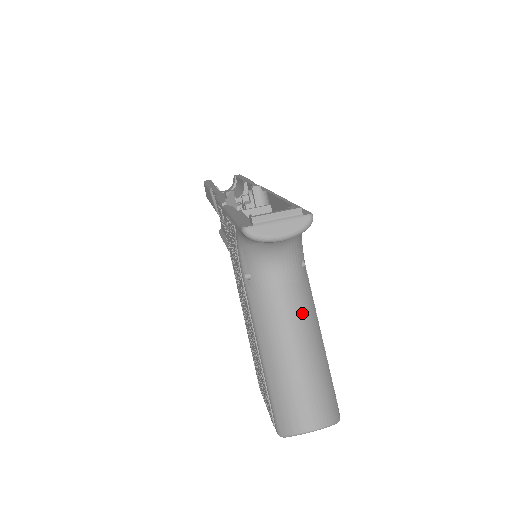
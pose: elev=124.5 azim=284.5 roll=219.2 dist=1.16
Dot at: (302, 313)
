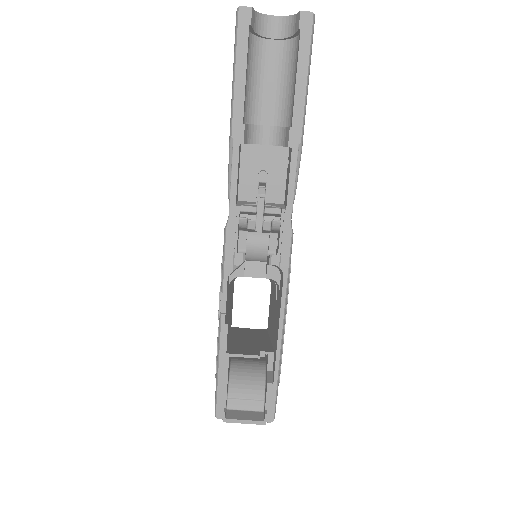
Dot at: occluded
